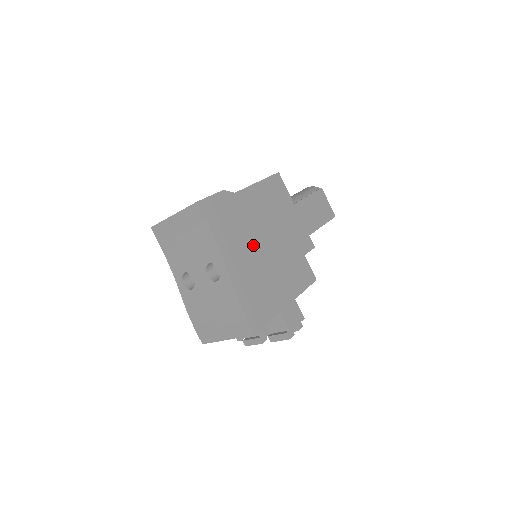
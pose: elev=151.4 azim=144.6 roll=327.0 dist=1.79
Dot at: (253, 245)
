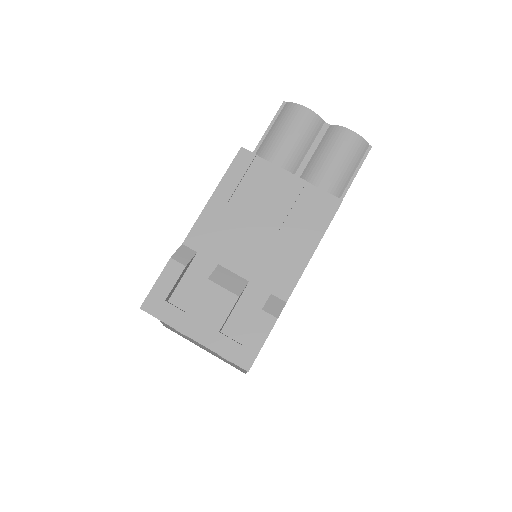
Dot at: occluded
